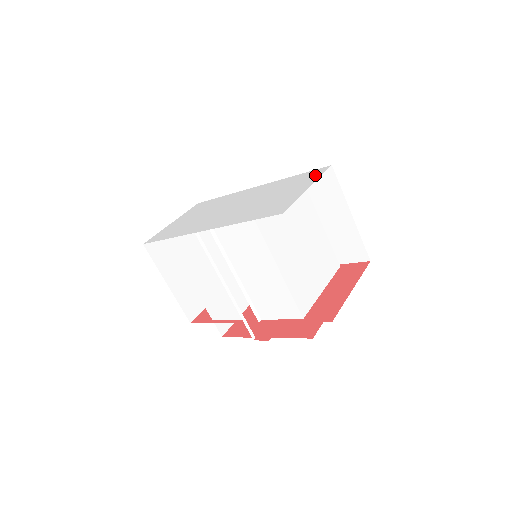
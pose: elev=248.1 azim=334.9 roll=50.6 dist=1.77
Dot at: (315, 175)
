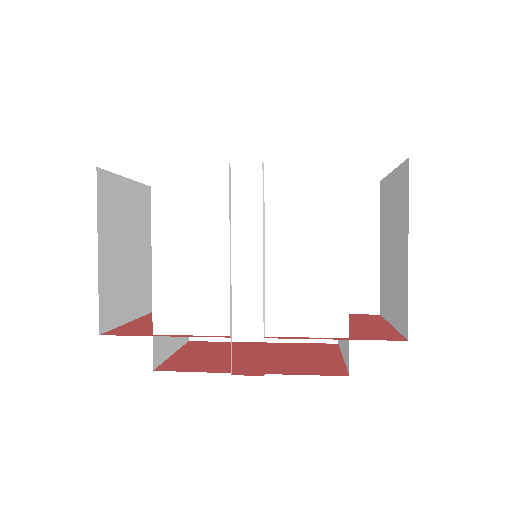
Dot at: occluded
